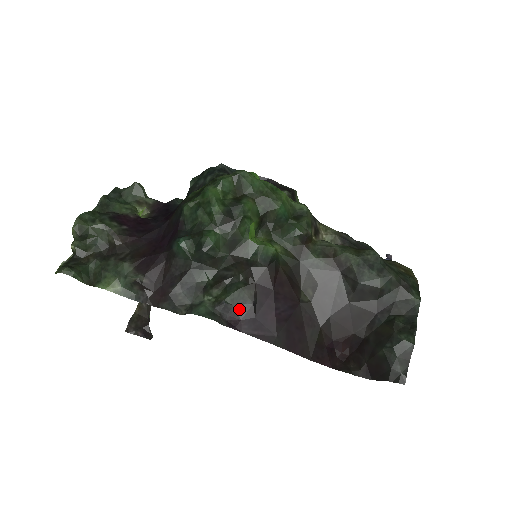
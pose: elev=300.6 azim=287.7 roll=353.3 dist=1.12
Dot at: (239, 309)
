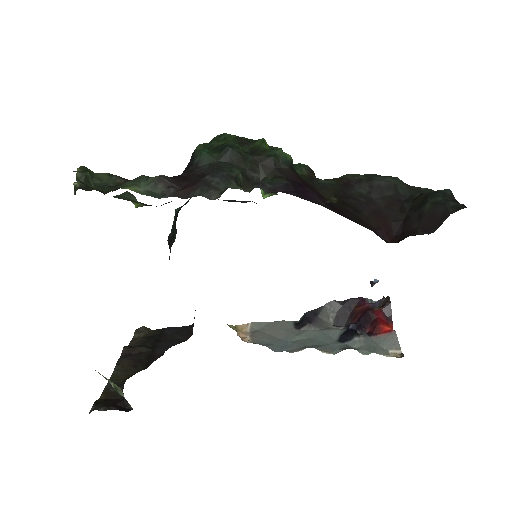
Dot at: (277, 186)
